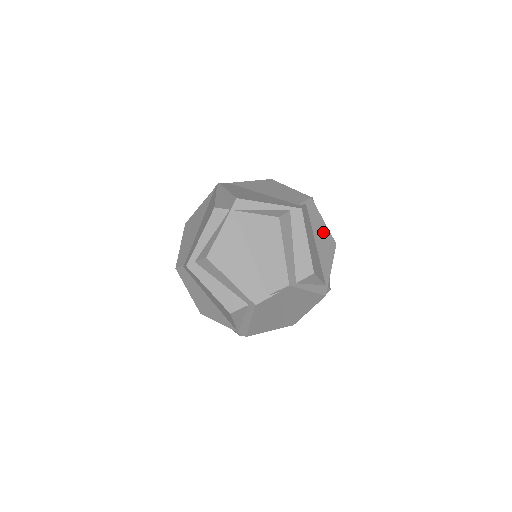
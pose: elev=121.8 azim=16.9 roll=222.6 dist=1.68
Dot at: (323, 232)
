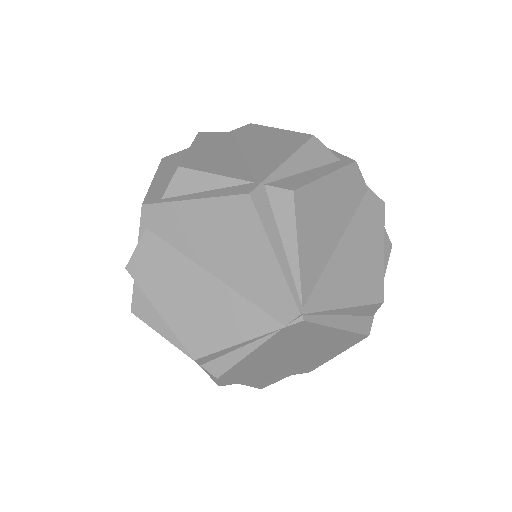
Dot at: (272, 138)
